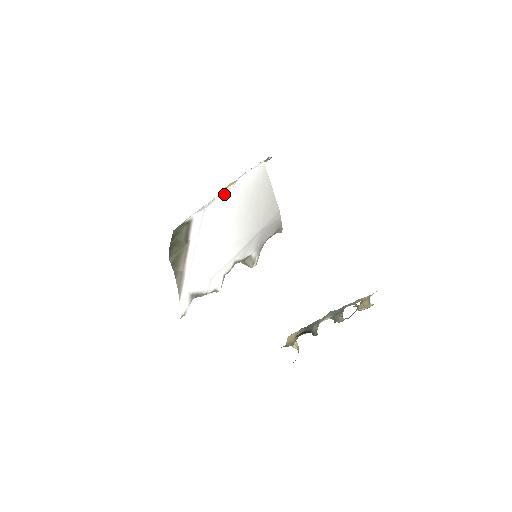
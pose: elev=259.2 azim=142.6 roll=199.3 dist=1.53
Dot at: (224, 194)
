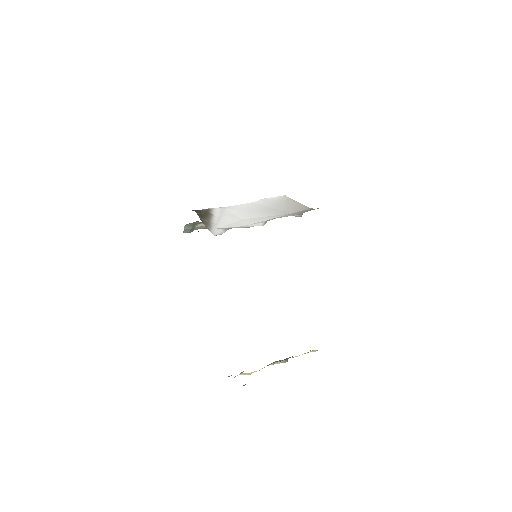
Dot at: occluded
